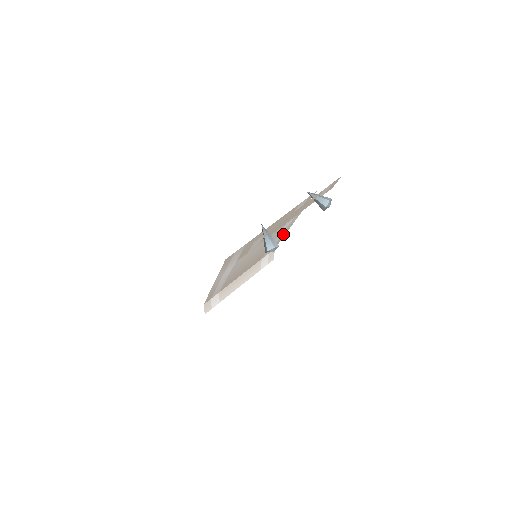
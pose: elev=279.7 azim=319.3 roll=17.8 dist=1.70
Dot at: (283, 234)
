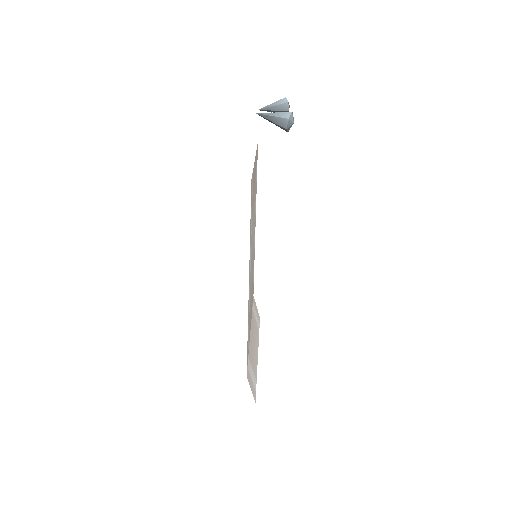
Dot at: (254, 249)
